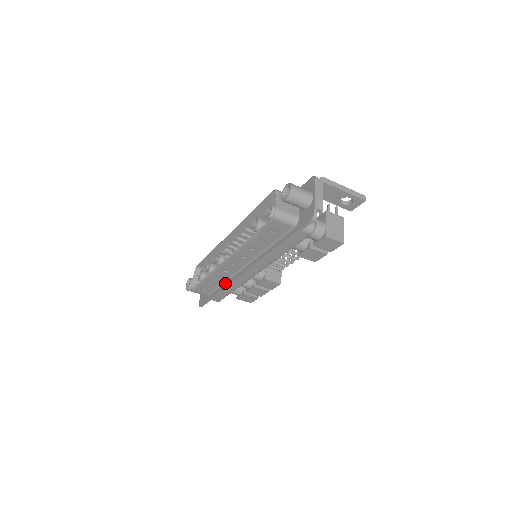
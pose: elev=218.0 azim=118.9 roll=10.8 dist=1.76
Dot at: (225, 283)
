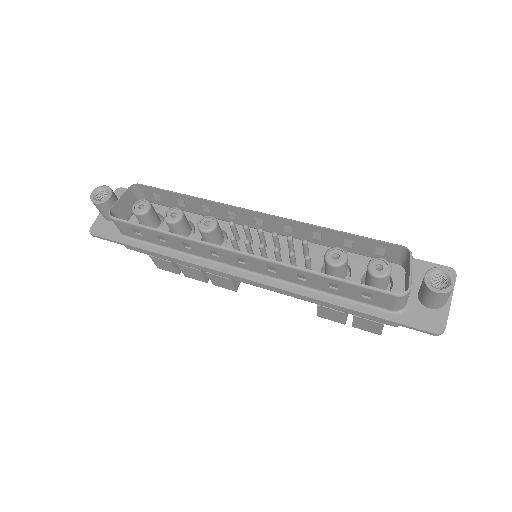
Dot at: (183, 254)
